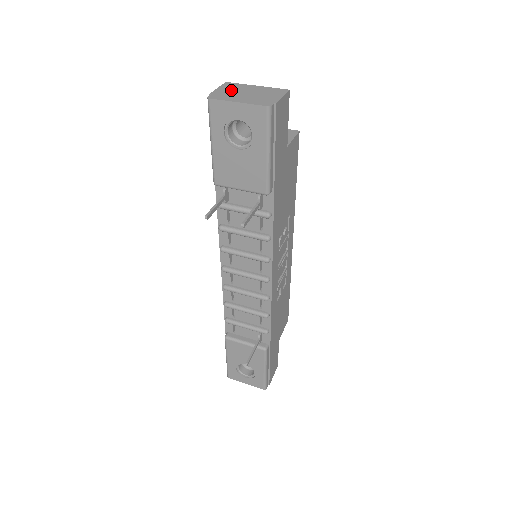
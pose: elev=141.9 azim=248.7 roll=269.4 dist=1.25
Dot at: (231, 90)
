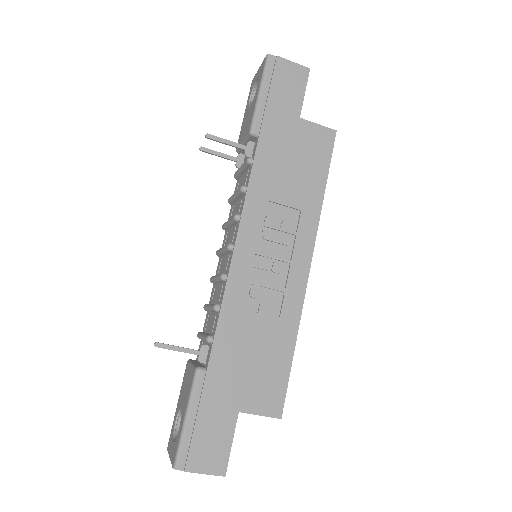
Dot at: occluded
